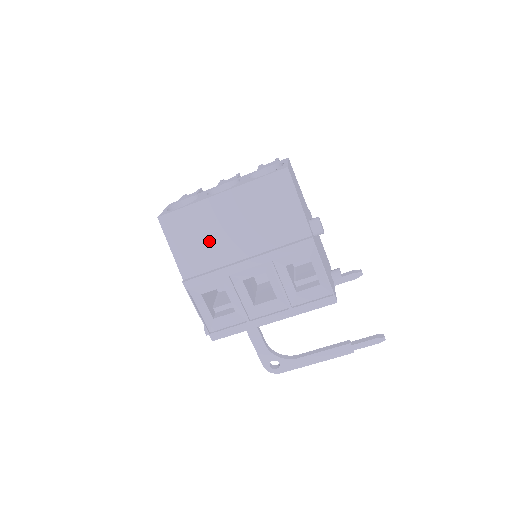
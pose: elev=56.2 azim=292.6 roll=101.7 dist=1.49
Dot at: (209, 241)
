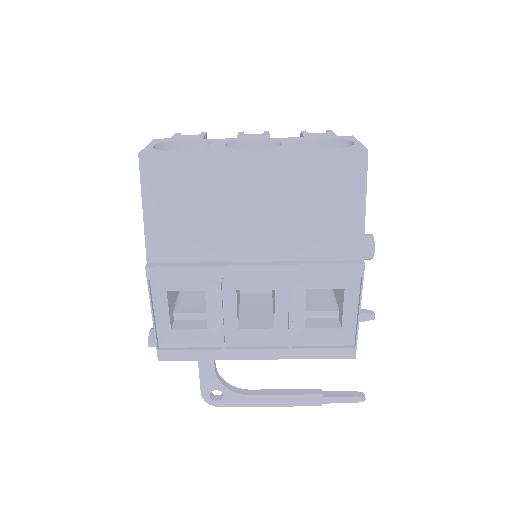
Dot at: (209, 218)
